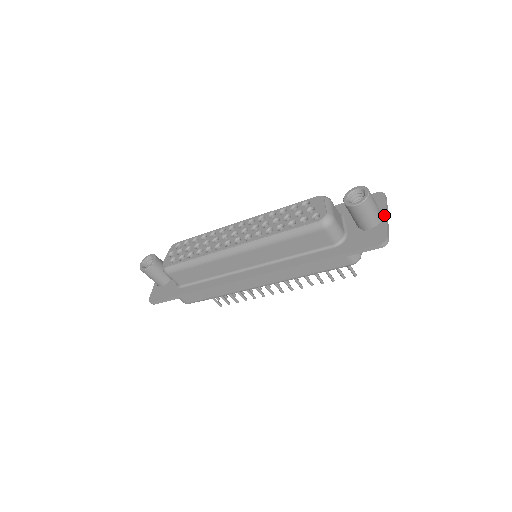
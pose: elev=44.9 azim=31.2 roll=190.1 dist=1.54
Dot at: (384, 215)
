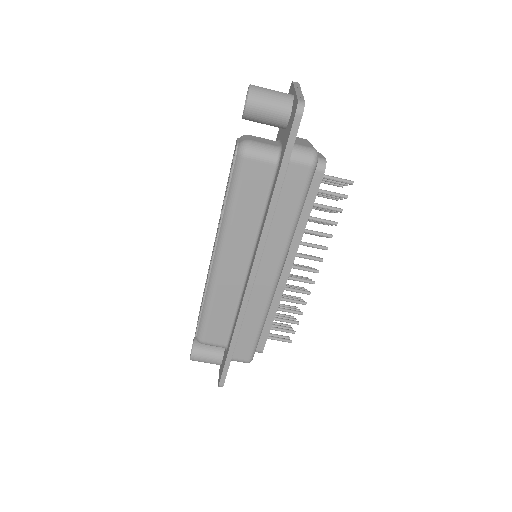
Dot at: (294, 92)
